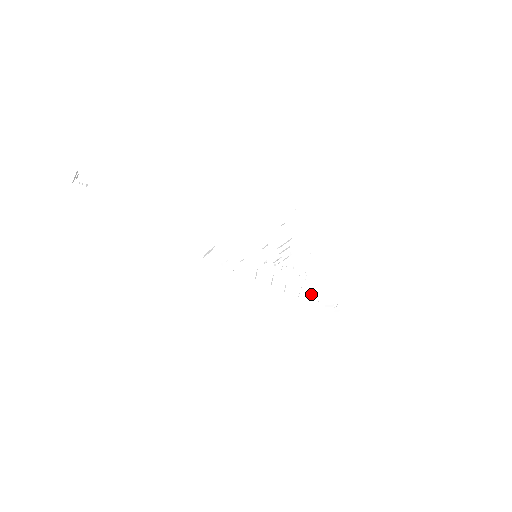
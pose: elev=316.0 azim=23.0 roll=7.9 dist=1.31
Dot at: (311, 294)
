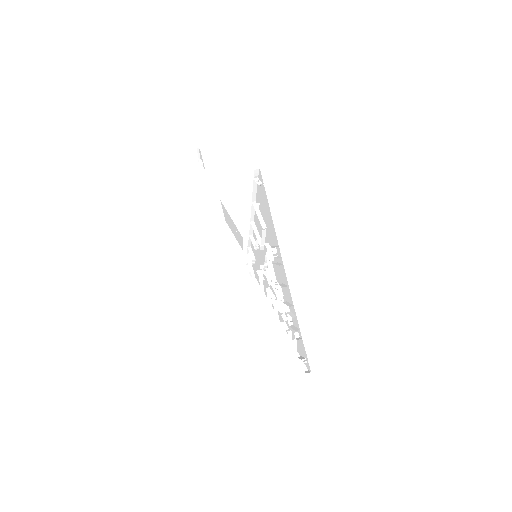
Dot at: (289, 330)
